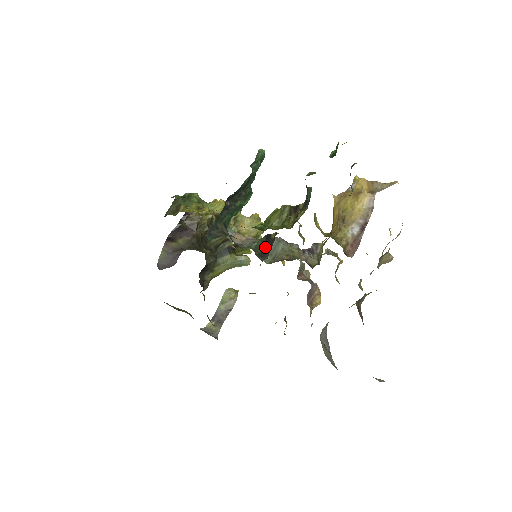
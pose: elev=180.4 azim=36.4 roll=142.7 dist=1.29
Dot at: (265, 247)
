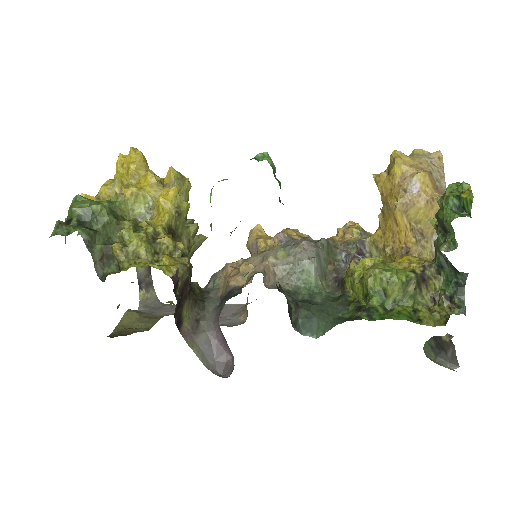
Dot at: (439, 350)
